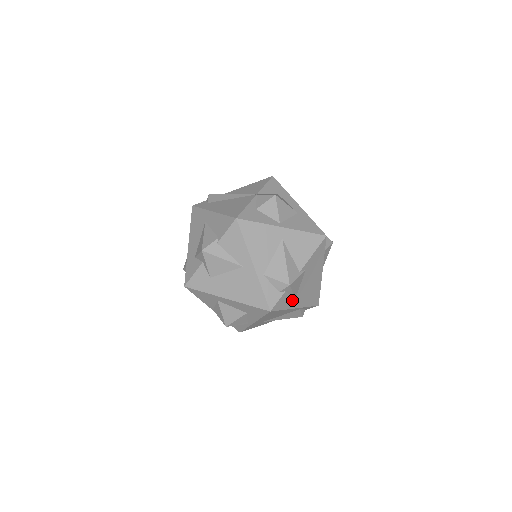
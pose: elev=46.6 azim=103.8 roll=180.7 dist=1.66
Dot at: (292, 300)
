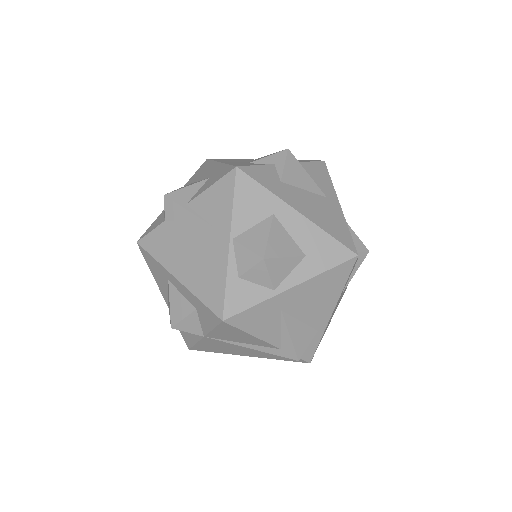
Dot at: (343, 289)
